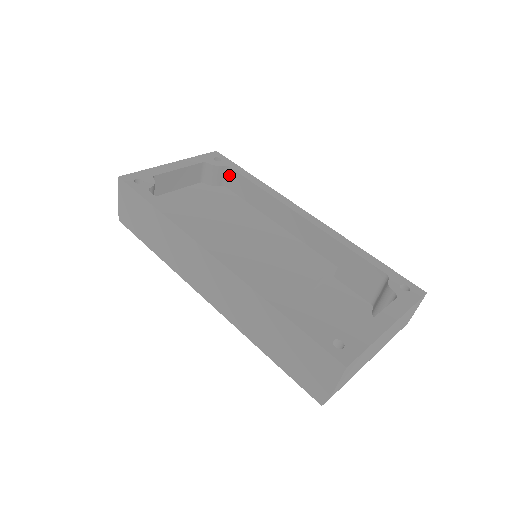
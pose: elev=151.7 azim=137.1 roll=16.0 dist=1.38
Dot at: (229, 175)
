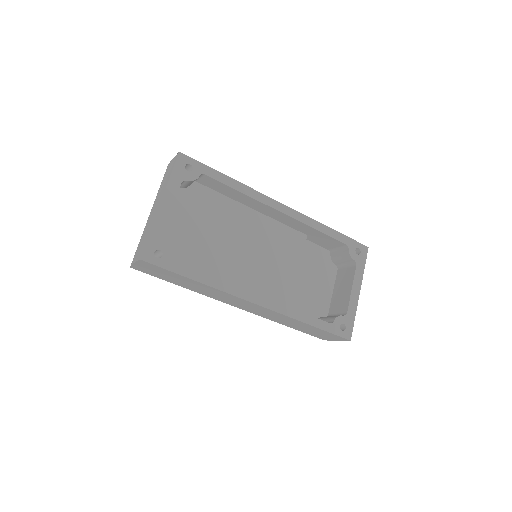
Dot at: (203, 178)
